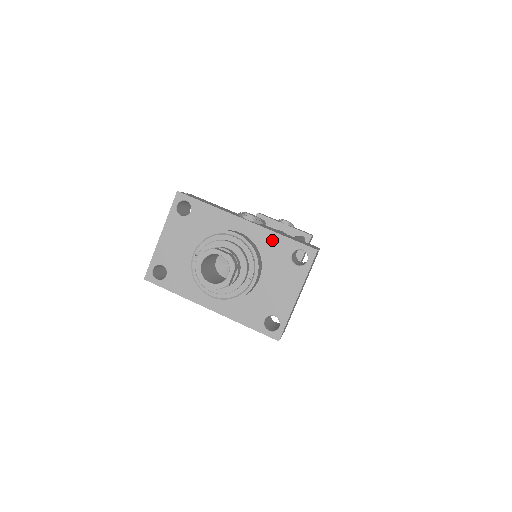
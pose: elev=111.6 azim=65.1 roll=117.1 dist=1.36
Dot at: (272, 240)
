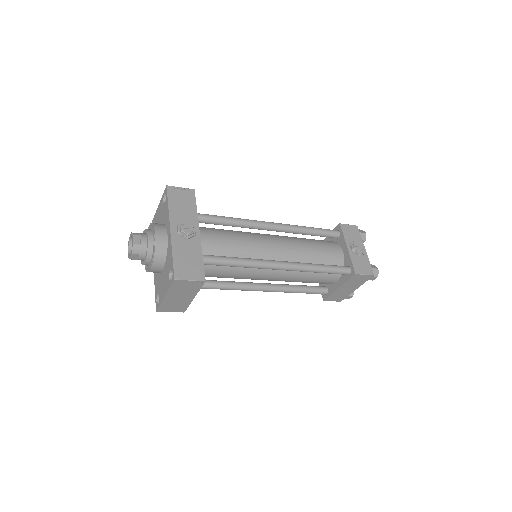
Dot at: (170, 253)
